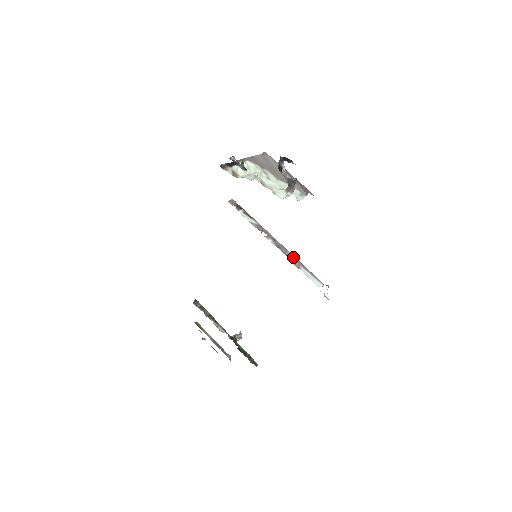
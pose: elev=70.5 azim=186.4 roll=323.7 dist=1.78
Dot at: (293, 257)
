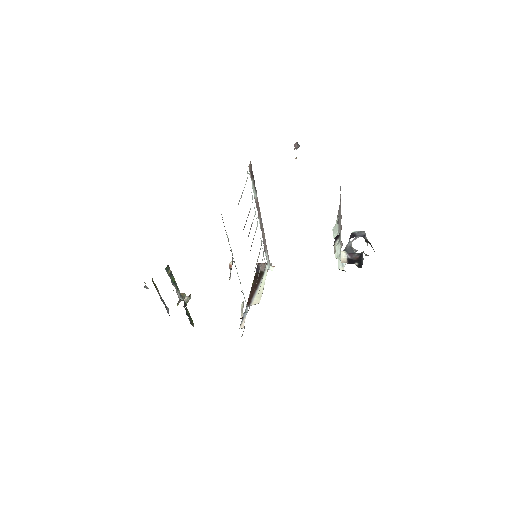
Dot at: (265, 239)
